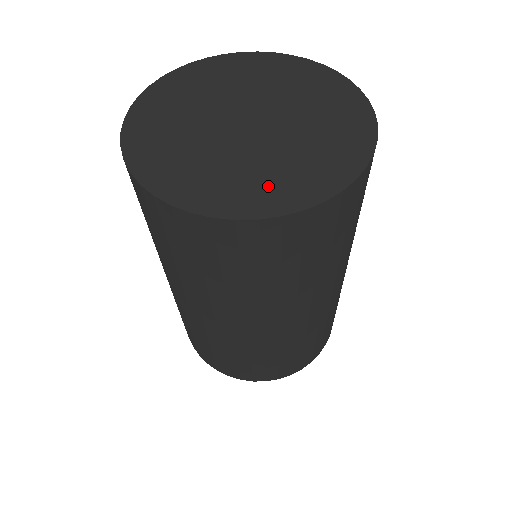
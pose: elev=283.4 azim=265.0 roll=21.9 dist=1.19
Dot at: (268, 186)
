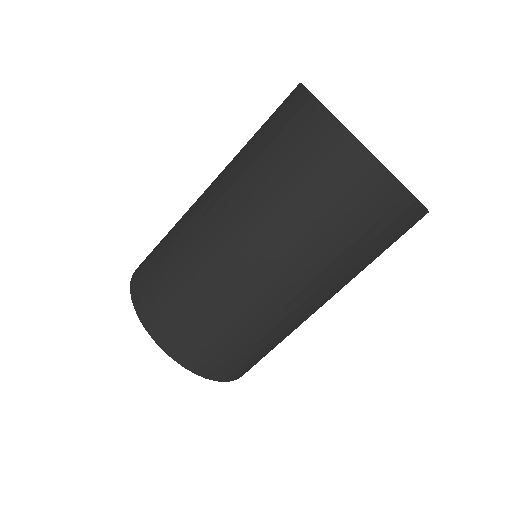
Dot at: occluded
